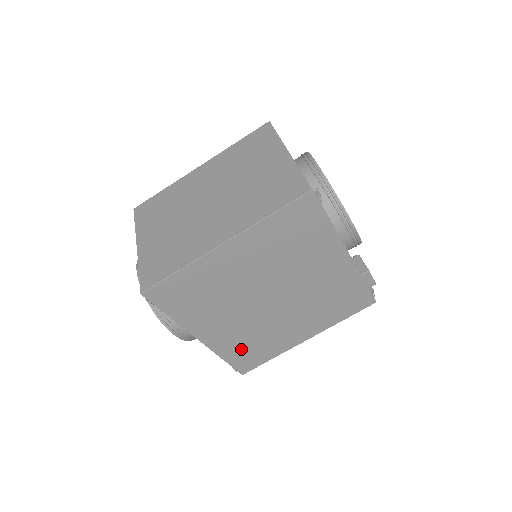
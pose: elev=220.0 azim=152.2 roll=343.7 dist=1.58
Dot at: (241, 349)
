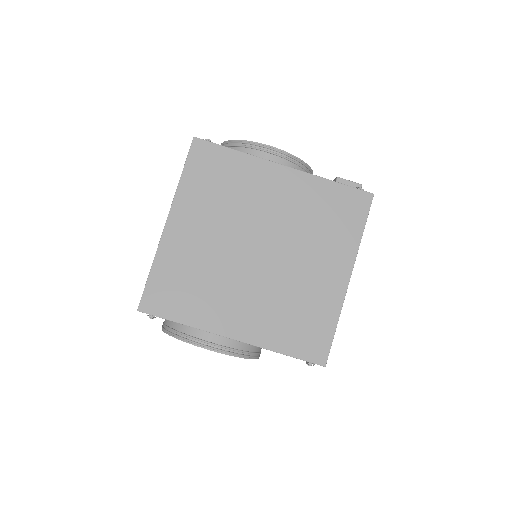
Dot at: (288, 329)
